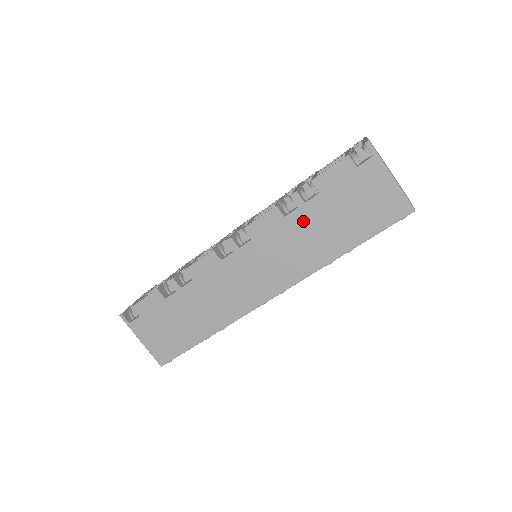
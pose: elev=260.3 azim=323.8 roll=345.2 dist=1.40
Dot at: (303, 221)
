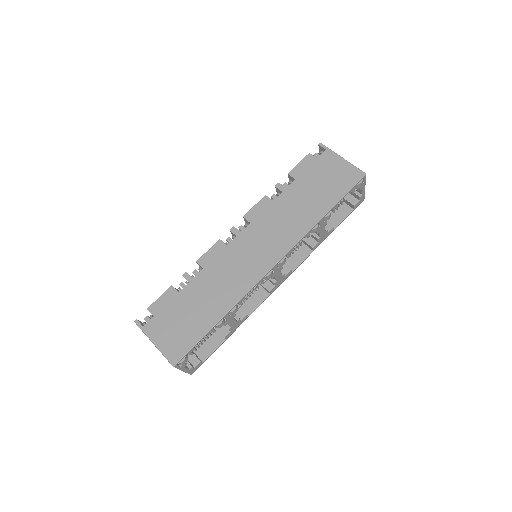
Dot at: (288, 200)
